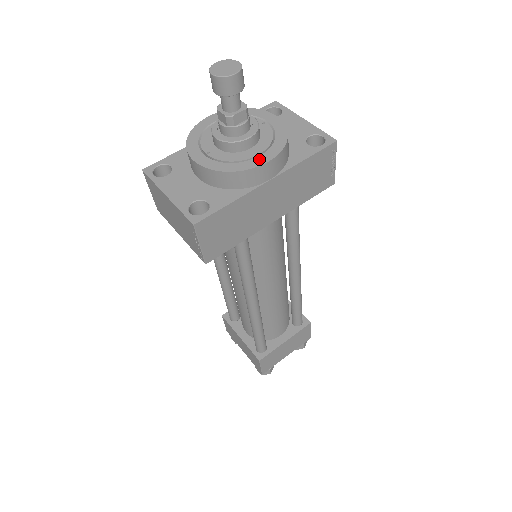
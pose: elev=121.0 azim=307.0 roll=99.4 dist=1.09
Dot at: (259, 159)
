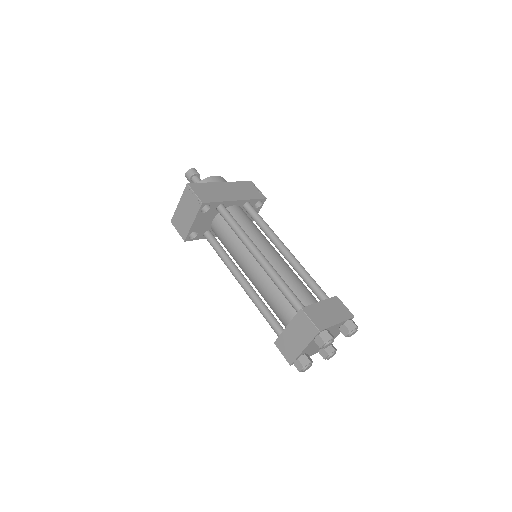
Dot at: occluded
